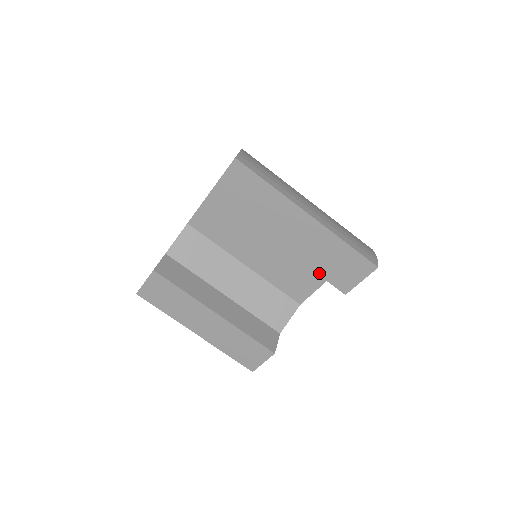
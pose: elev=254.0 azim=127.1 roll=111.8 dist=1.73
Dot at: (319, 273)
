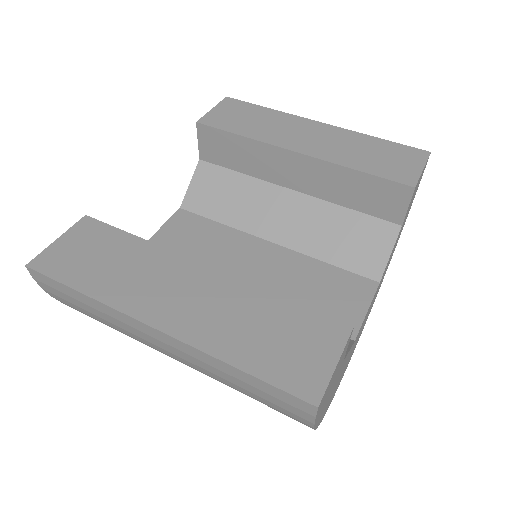
Dot at: (363, 170)
